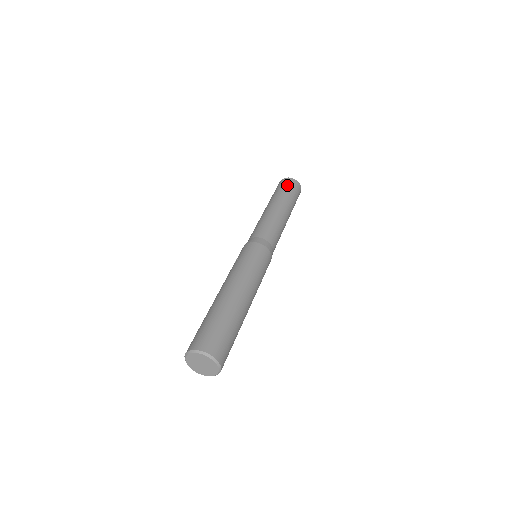
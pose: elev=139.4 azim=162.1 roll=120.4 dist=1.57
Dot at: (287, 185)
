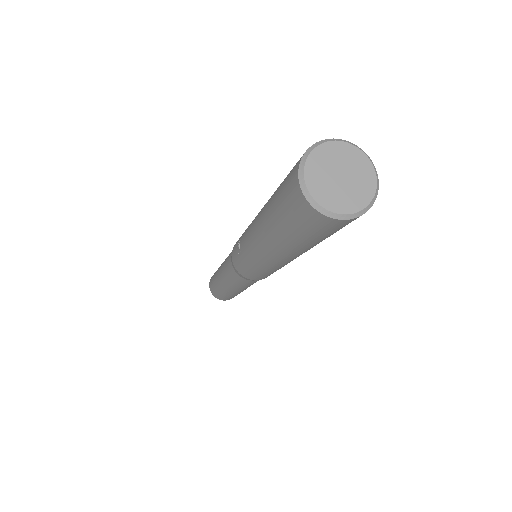
Dot at: occluded
